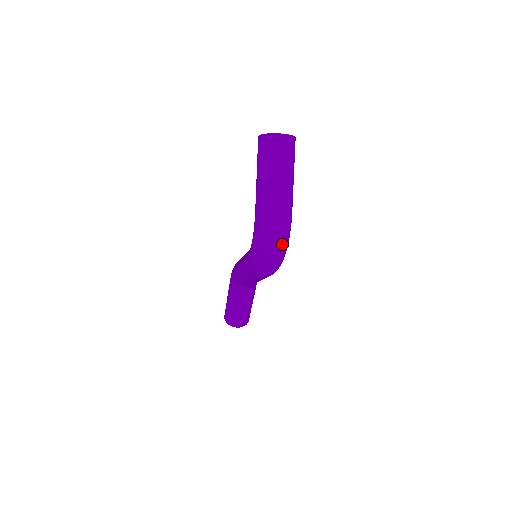
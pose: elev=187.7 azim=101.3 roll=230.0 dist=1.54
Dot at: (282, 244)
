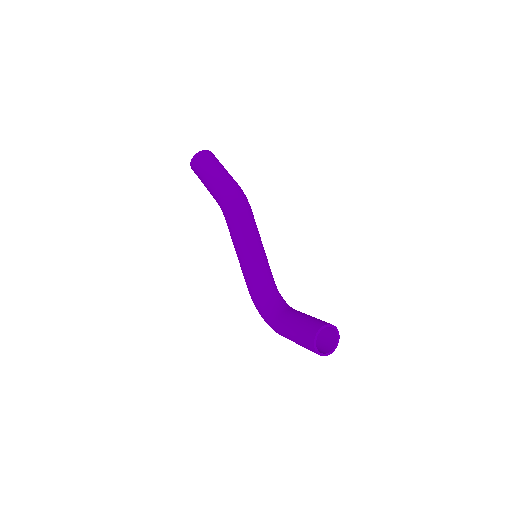
Dot at: occluded
